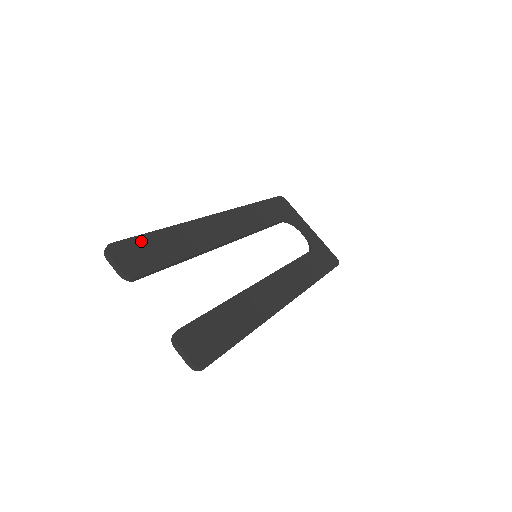
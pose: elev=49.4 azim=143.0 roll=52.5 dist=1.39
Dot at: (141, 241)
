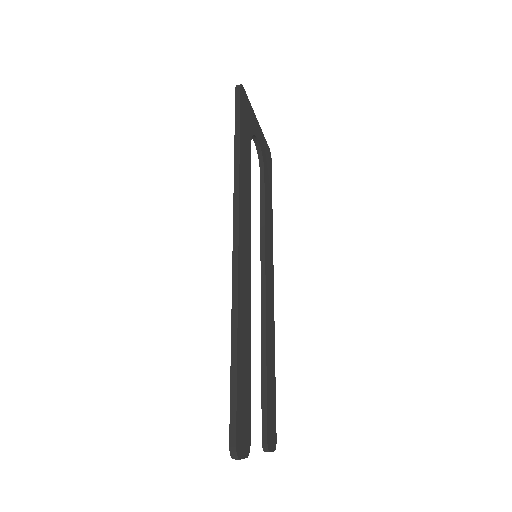
Dot at: (239, 401)
